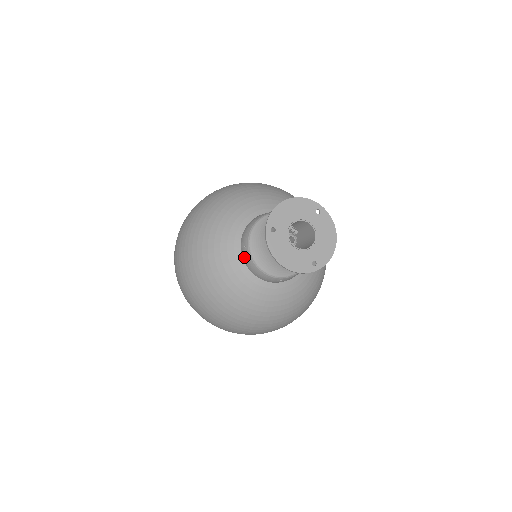
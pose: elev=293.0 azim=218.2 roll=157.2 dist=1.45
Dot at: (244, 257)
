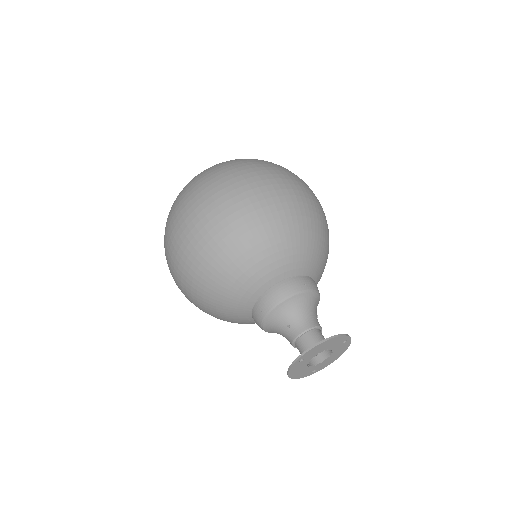
Dot at: (255, 314)
